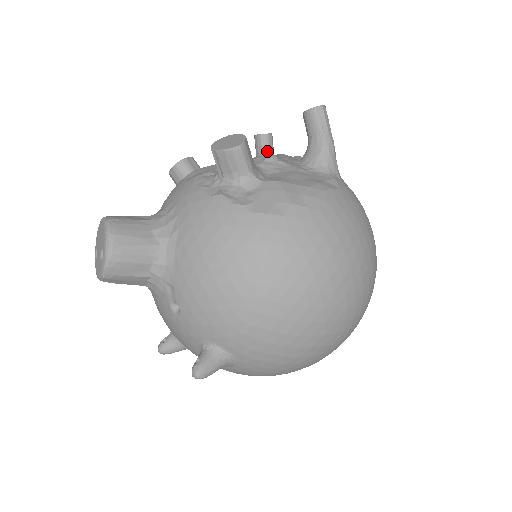
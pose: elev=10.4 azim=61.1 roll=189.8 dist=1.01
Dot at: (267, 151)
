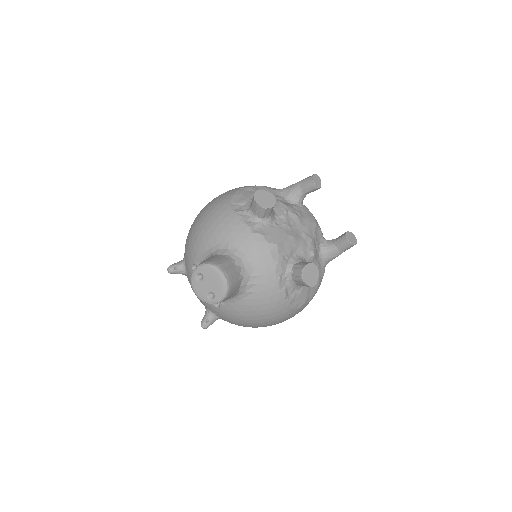
Dot at: occluded
